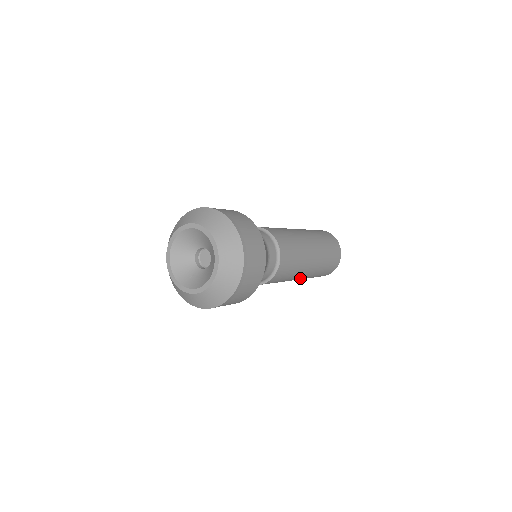
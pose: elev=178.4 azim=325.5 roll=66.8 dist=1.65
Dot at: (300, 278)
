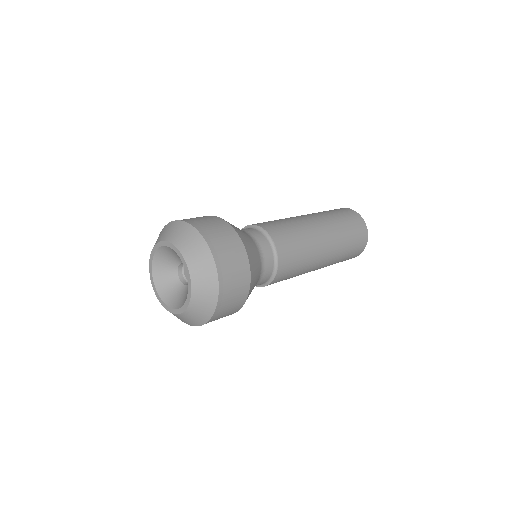
Dot at: occluded
